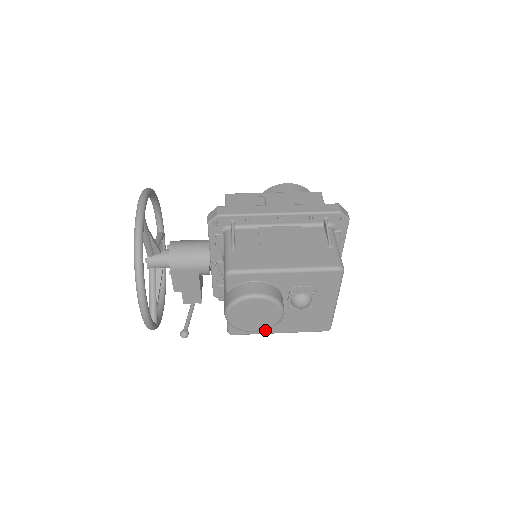
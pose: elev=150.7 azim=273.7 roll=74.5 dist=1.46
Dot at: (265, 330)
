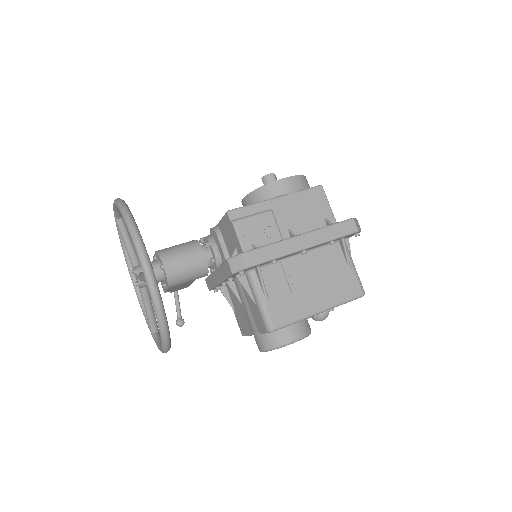
Dot at: occluded
